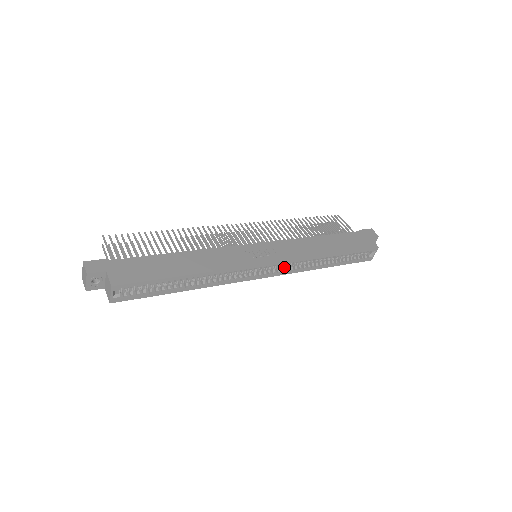
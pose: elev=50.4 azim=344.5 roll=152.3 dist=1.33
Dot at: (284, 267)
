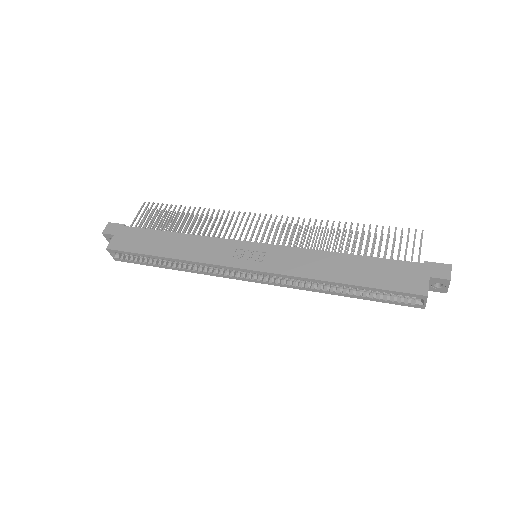
Dot at: (278, 278)
